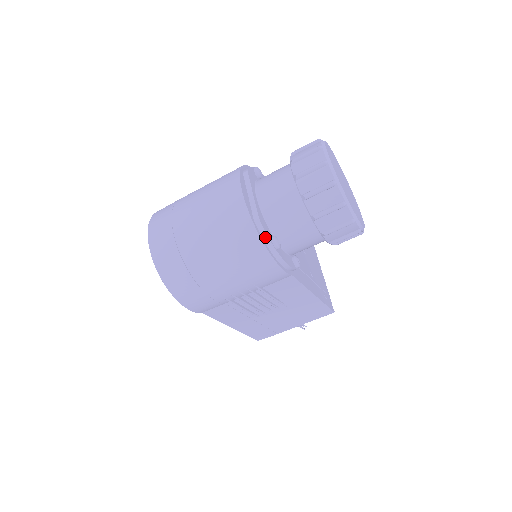
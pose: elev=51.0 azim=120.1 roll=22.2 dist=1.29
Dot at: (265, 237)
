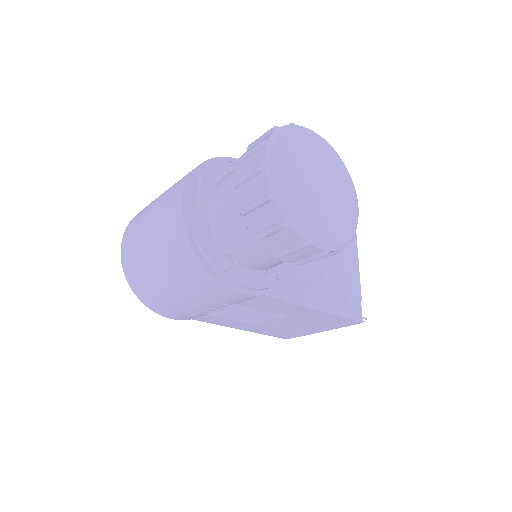
Dot at: (207, 258)
